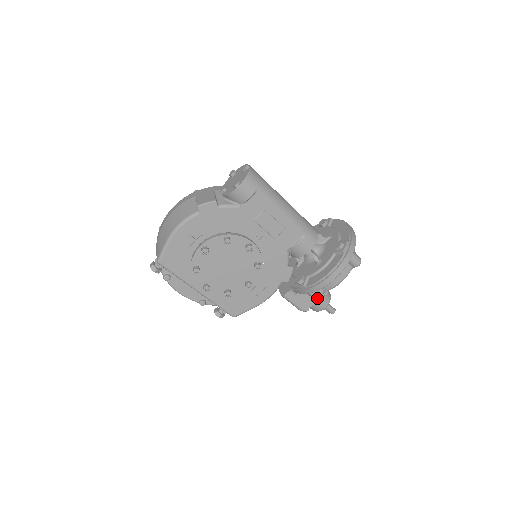
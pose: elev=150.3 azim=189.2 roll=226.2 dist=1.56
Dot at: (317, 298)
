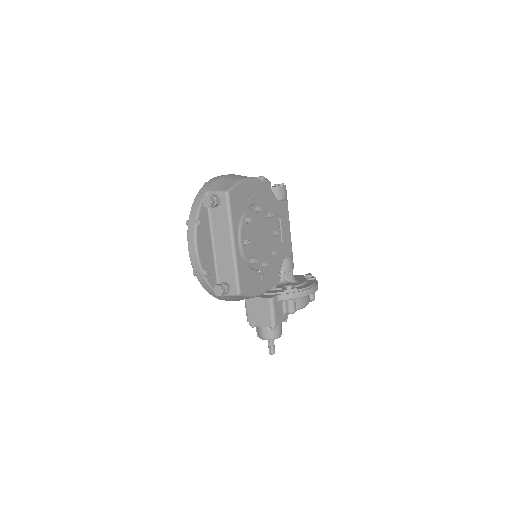
Dot at: (294, 310)
